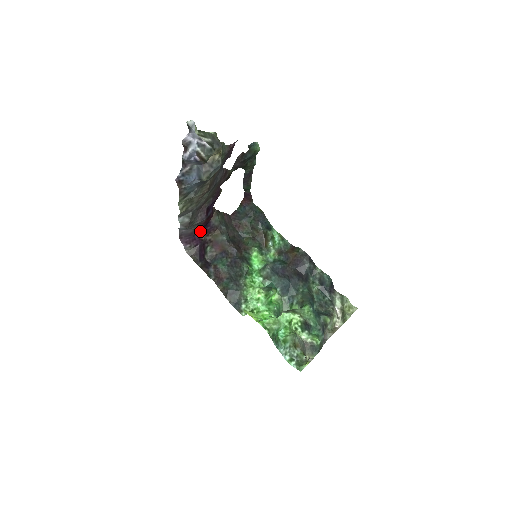
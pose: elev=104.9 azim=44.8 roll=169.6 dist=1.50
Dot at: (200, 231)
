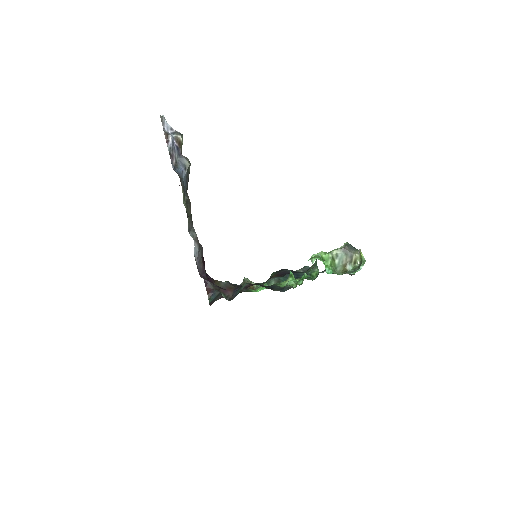
Dot at: (206, 277)
